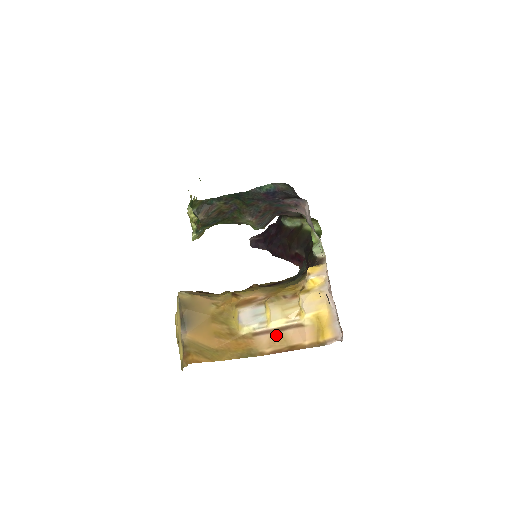
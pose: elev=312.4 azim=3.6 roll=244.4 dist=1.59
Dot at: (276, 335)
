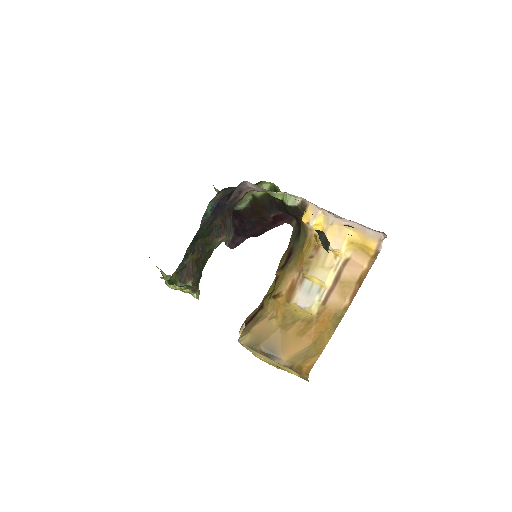
Dot at: (339, 286)
